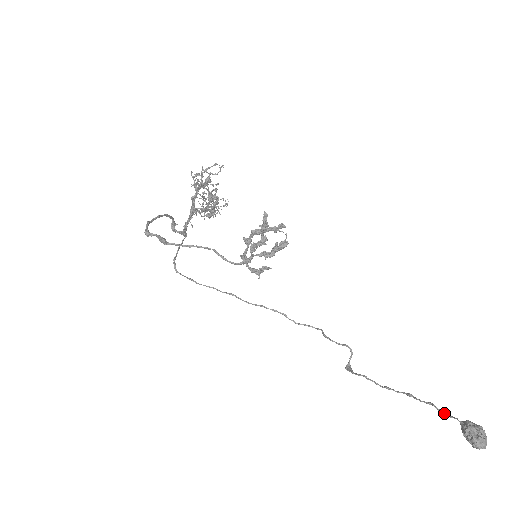
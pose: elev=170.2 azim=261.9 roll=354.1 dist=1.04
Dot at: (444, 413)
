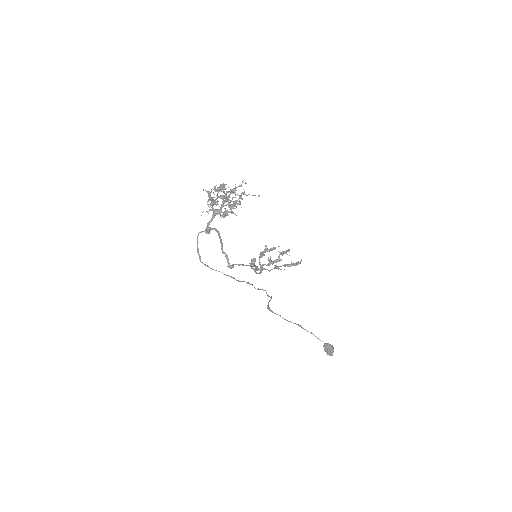
Dot at: (318, 338)
